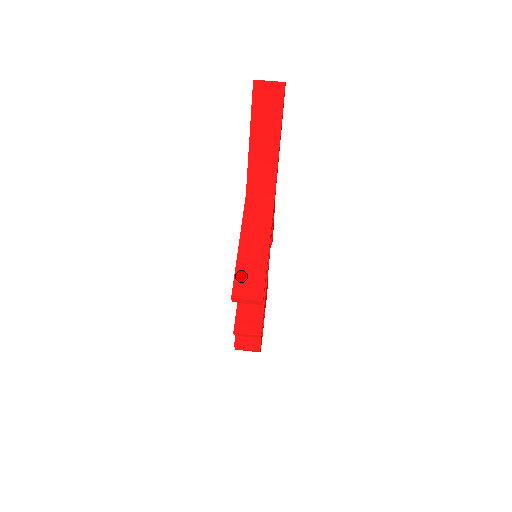
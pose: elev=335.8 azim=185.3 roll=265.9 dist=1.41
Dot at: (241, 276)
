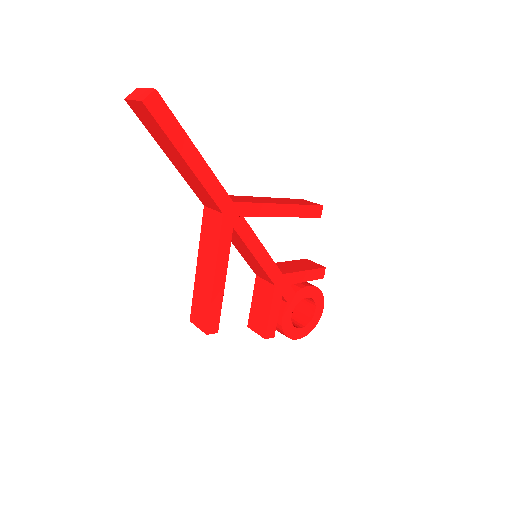
Dot at: (196, 302)
